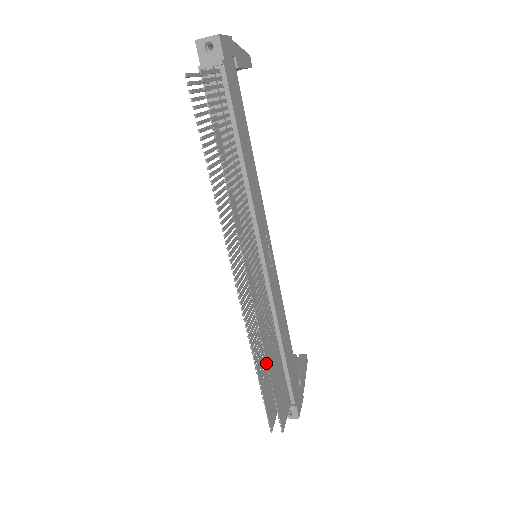
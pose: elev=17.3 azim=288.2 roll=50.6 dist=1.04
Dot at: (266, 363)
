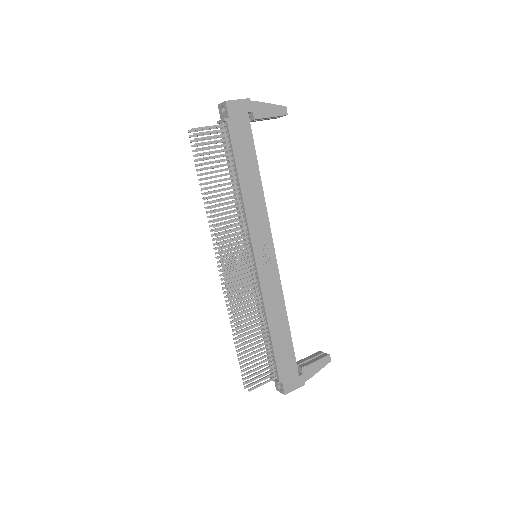
Dot at: (236, 332)
